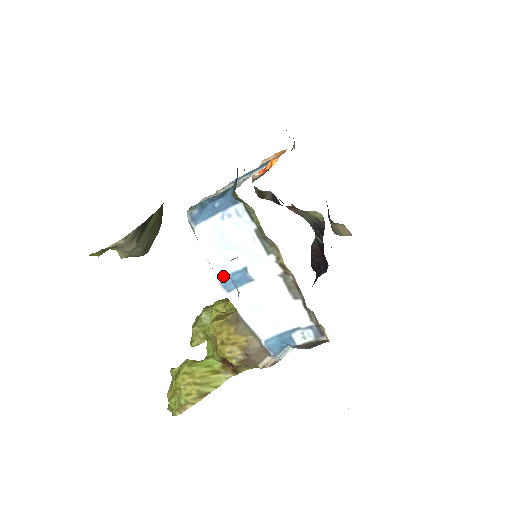
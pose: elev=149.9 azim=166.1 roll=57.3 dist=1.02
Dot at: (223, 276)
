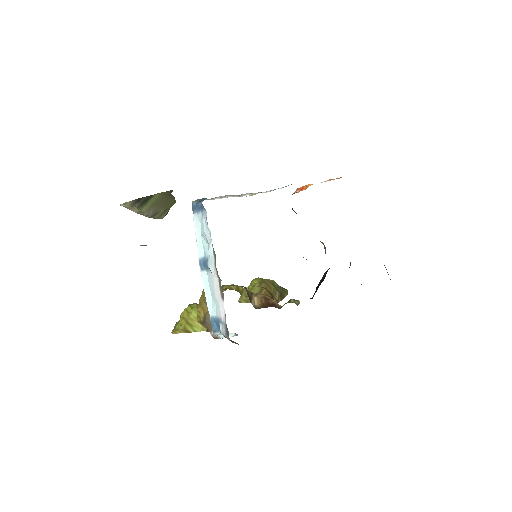
Dot at: (201, 257)
